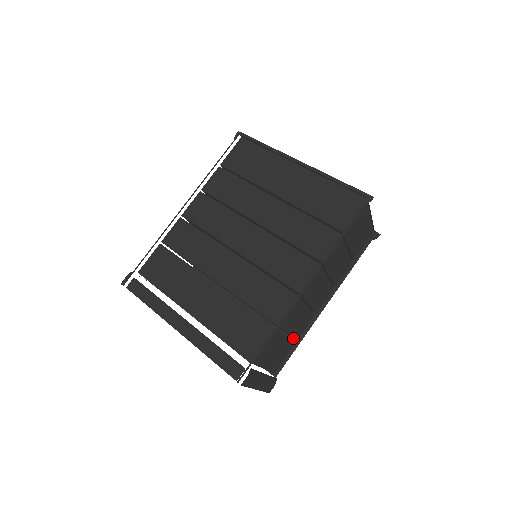
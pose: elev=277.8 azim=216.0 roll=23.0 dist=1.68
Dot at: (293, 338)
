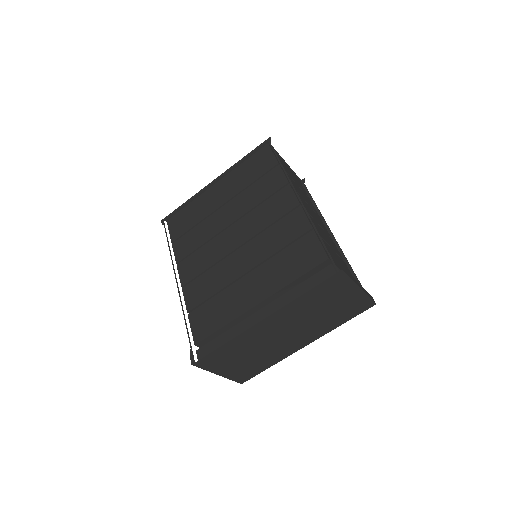
Dot at: occluded
